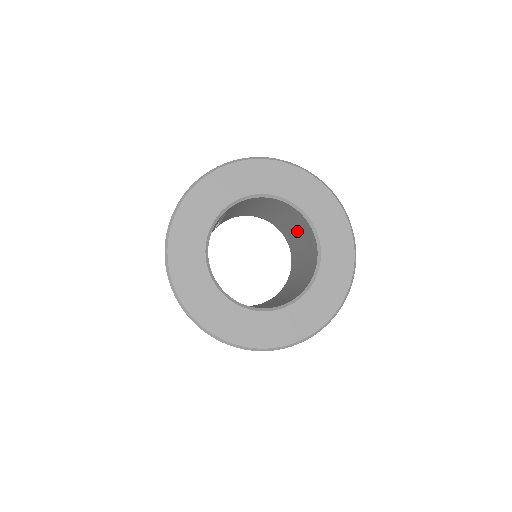
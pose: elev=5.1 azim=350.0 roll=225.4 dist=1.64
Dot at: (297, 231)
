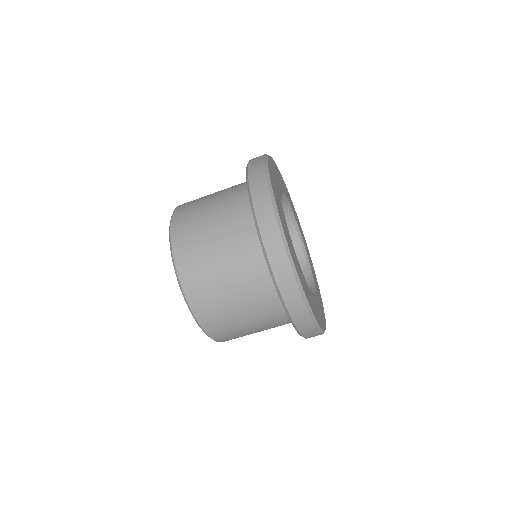
Dot at: occluded
